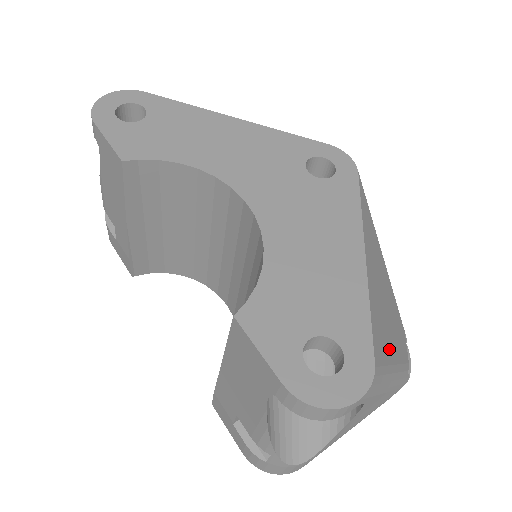
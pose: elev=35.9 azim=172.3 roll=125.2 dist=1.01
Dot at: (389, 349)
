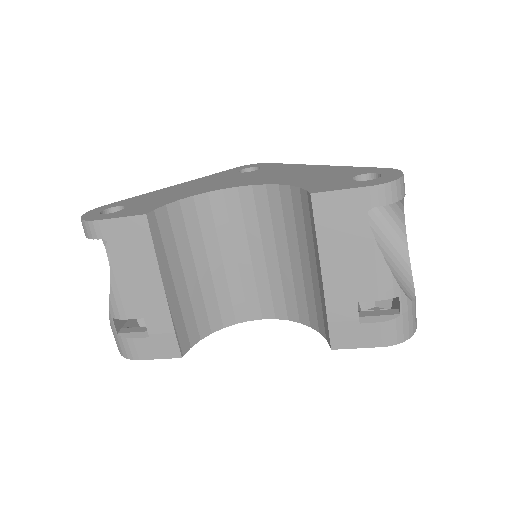
Dot at: occluded
